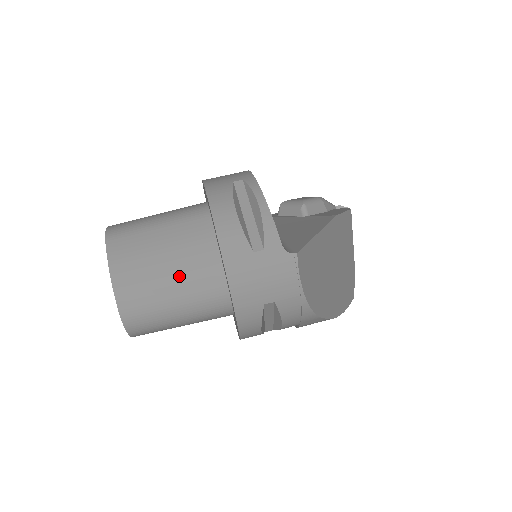
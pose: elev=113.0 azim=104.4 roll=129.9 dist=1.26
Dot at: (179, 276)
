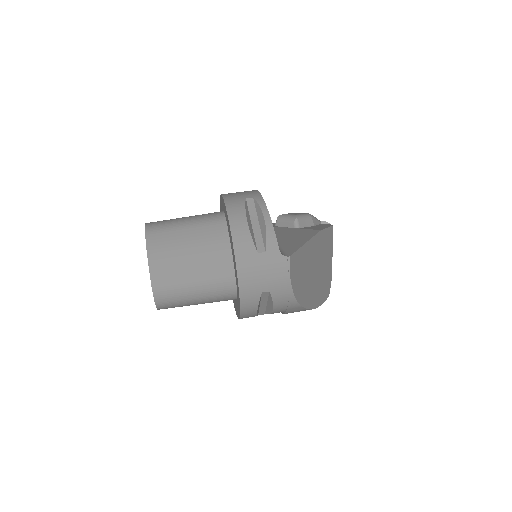
Dot at: (200, 266)
